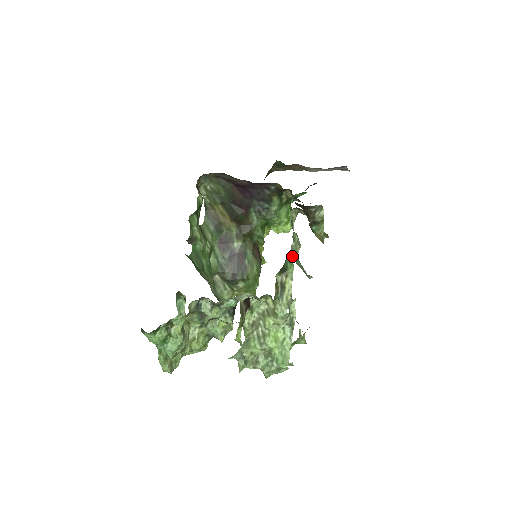
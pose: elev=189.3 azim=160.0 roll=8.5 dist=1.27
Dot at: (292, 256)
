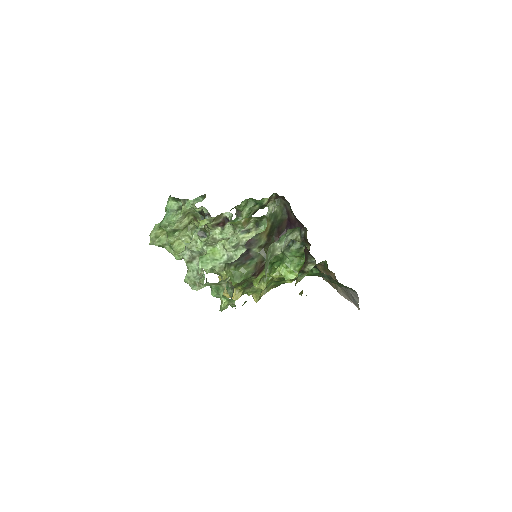
Dot at: (271, 247)
